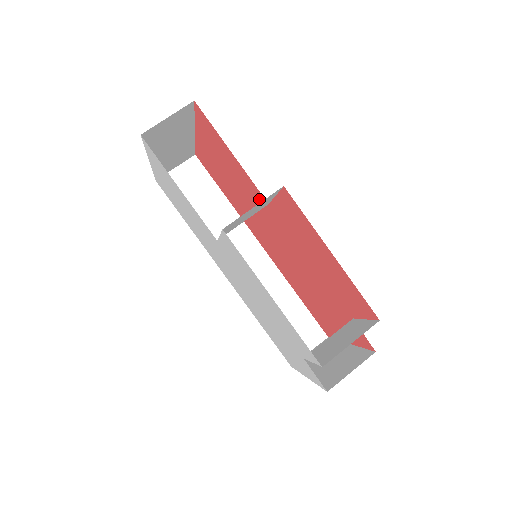
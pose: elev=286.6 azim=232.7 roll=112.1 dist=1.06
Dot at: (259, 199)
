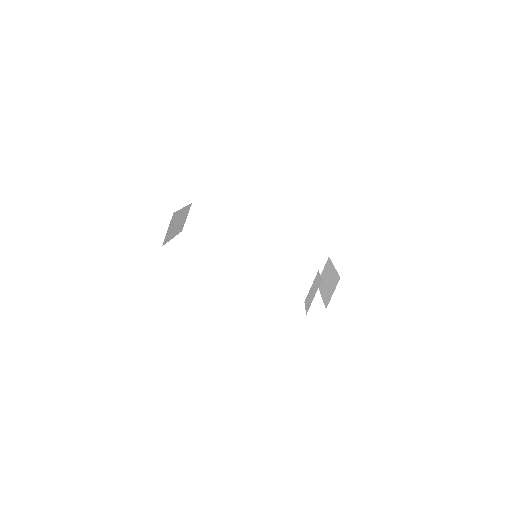
Dot at: occluded
